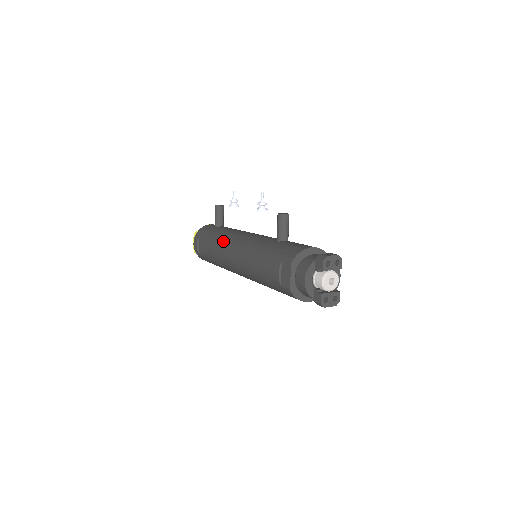
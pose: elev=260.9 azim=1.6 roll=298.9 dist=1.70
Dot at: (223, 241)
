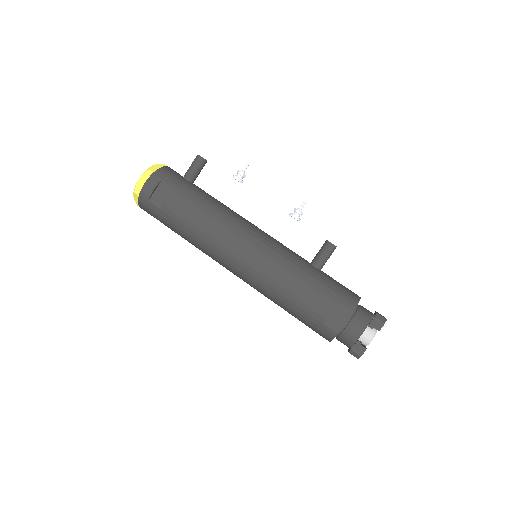
Dot at: (224, 220)
